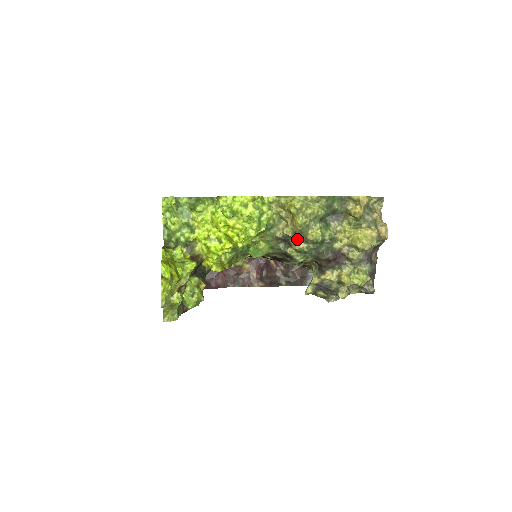
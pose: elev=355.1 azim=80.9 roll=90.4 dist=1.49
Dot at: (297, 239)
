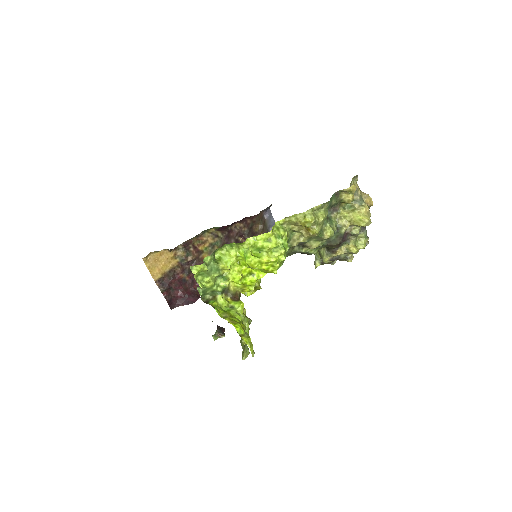
Dot at: (312, 241)
